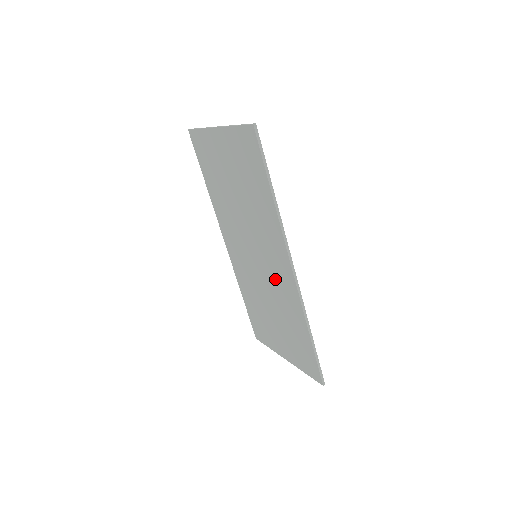
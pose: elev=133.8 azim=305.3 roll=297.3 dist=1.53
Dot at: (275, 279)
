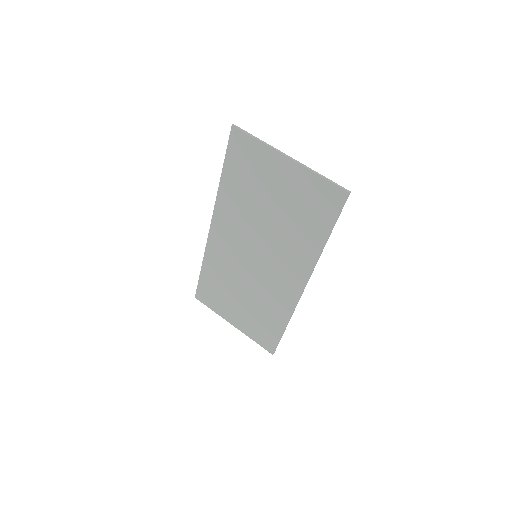
Dot at: (272, 281)
